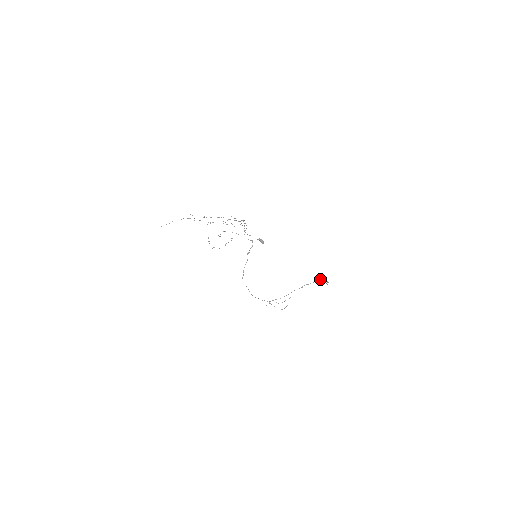
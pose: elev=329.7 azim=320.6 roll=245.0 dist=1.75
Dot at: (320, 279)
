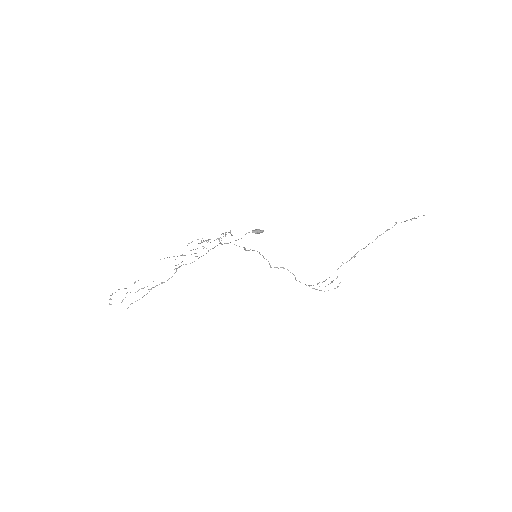
Dot at: (388, 229)
